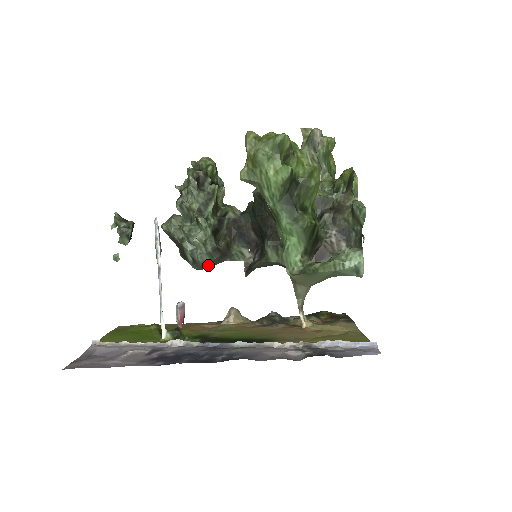
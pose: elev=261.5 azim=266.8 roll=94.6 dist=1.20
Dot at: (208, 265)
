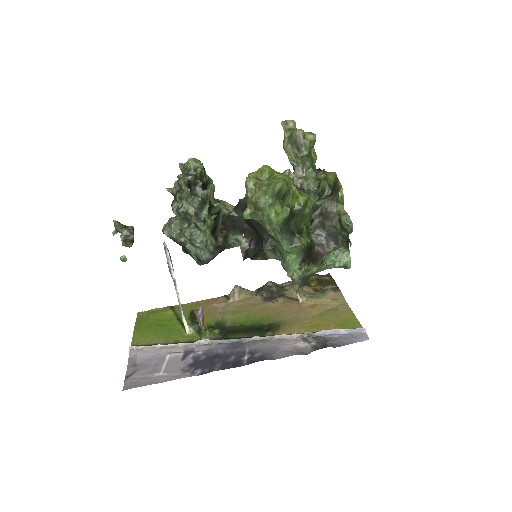
Dot at: occluded
